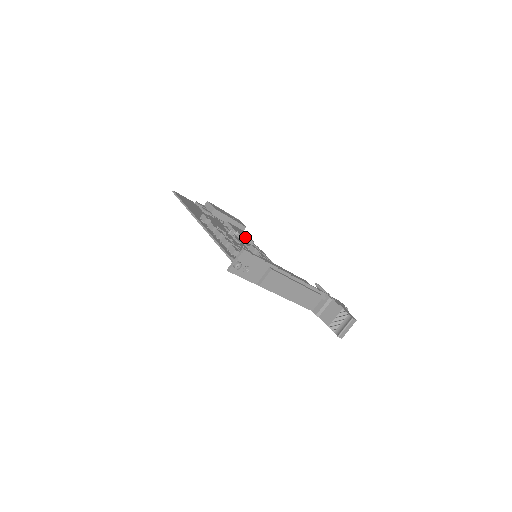
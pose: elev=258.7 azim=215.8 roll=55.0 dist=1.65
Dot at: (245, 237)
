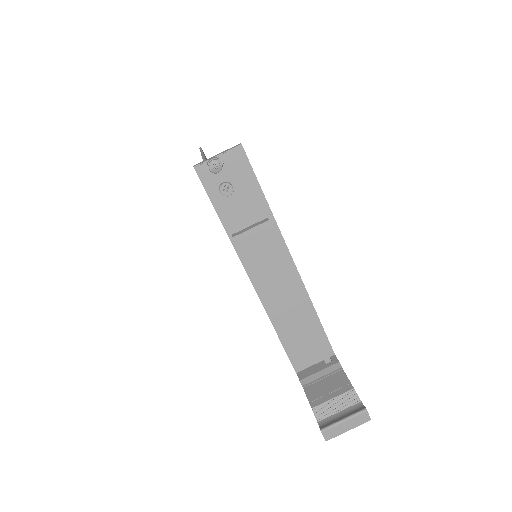
Dot at: occluded
